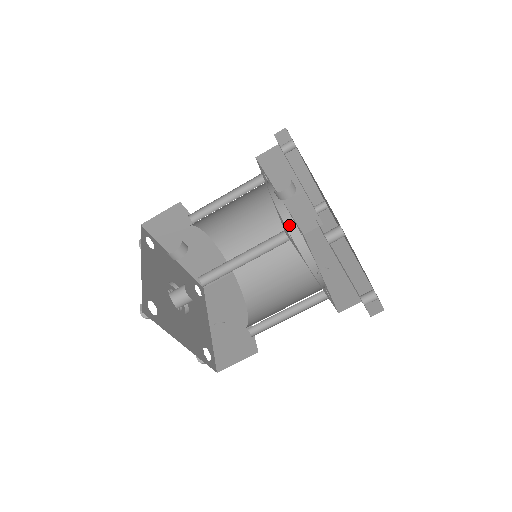
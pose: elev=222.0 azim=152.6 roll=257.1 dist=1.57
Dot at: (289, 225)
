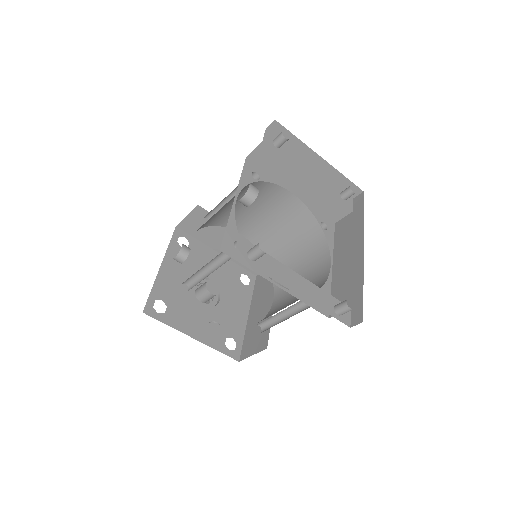
Dot at: (308, 217)
